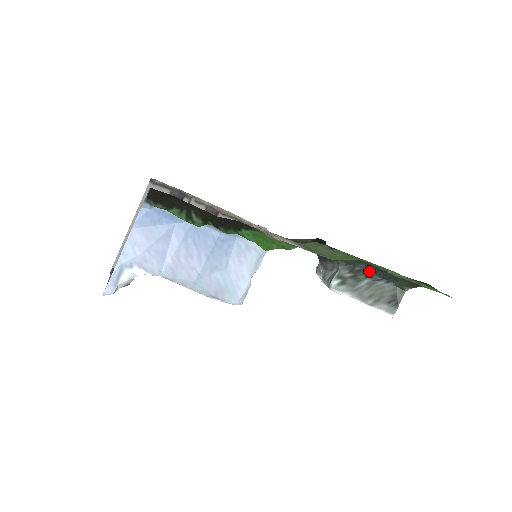
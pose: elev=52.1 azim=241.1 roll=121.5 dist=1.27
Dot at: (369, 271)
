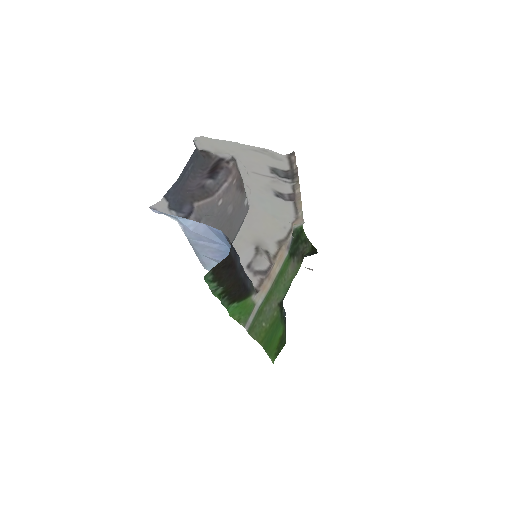
Dot at: (284, 310)
